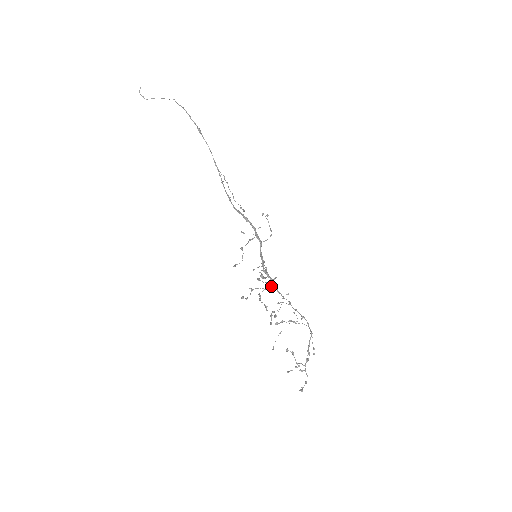
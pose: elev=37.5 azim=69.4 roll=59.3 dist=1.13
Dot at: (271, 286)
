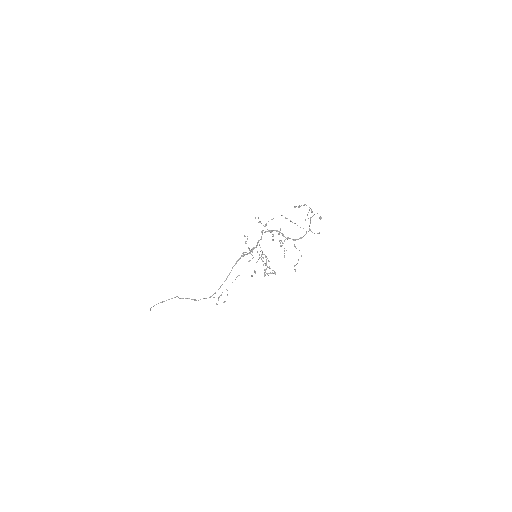
Dot at: (272, 236)
